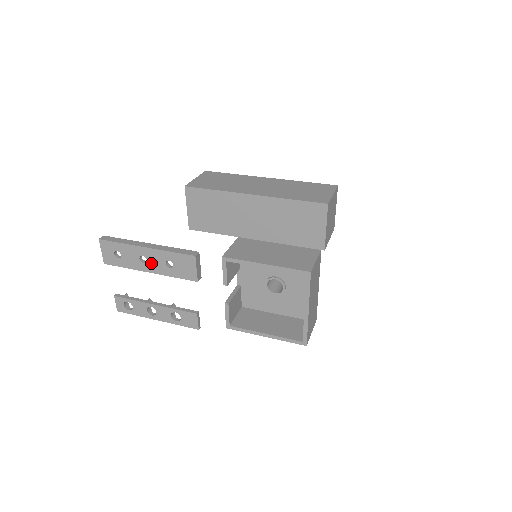
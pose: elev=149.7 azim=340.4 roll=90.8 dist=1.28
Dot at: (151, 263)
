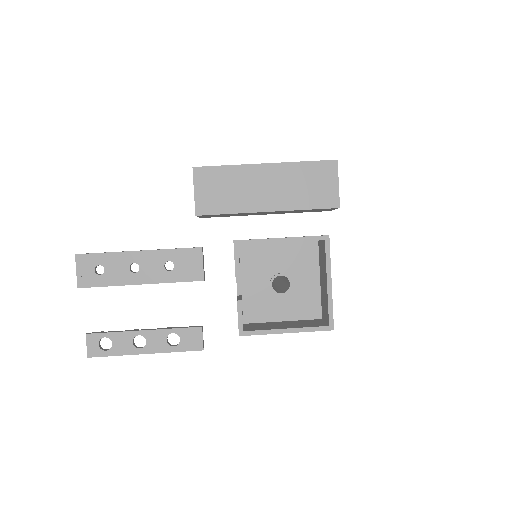
Dot at: (145, 270)
